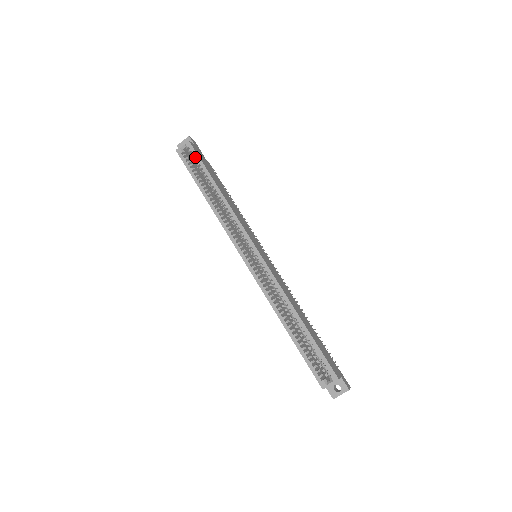
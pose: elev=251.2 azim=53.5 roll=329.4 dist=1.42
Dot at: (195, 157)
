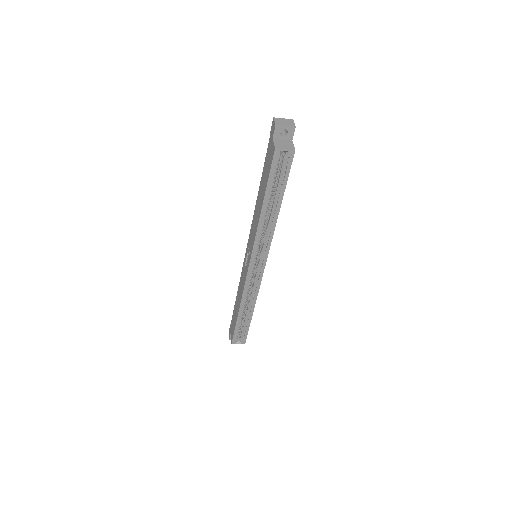
Dot at: (286, 170)
